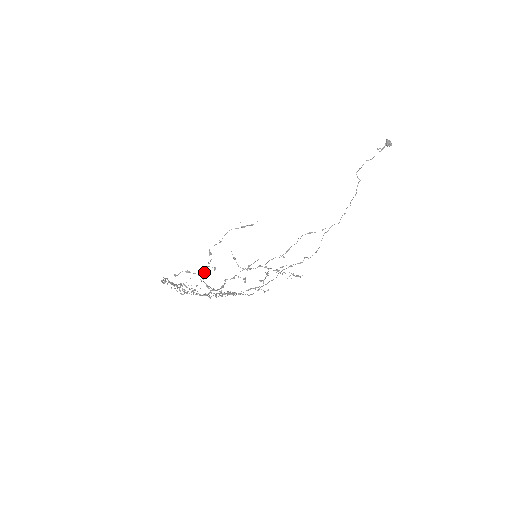
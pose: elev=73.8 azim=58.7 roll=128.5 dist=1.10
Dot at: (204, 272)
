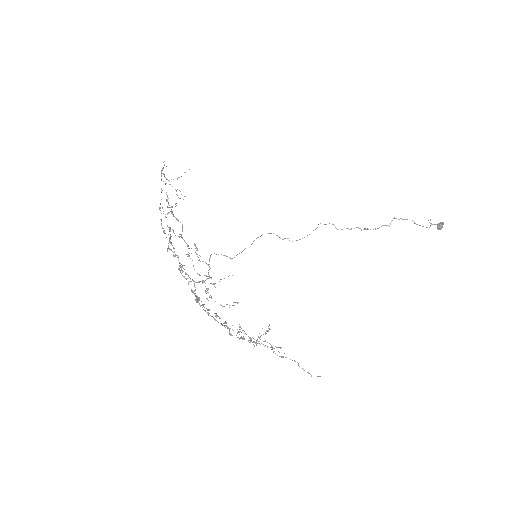
Dot at: (206, 308)
